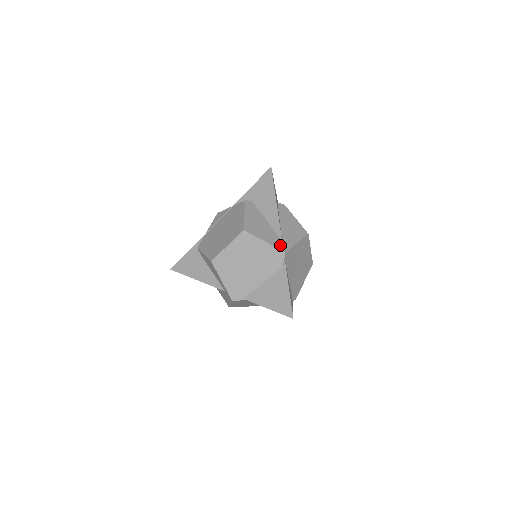
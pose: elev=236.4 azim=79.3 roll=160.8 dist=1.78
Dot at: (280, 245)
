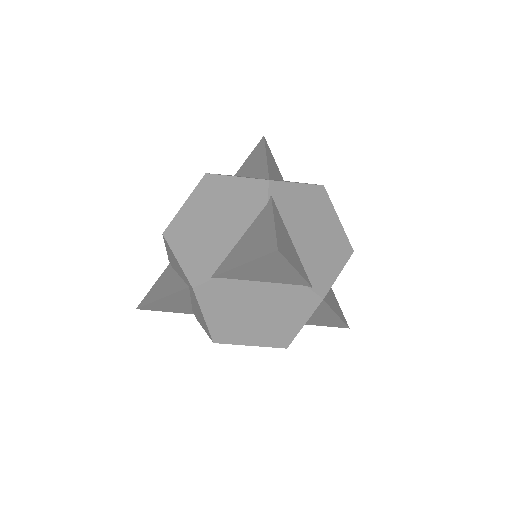
Dot at: occluded
